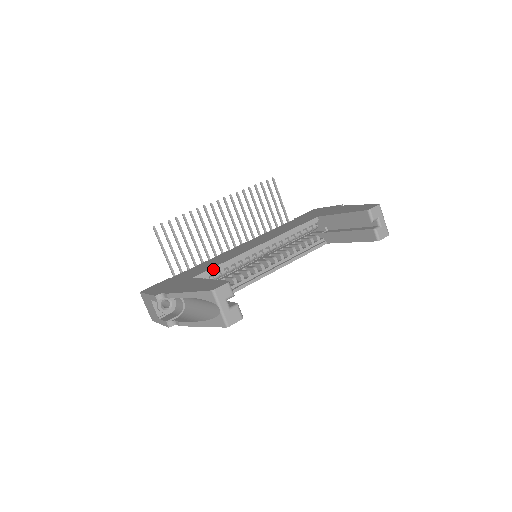
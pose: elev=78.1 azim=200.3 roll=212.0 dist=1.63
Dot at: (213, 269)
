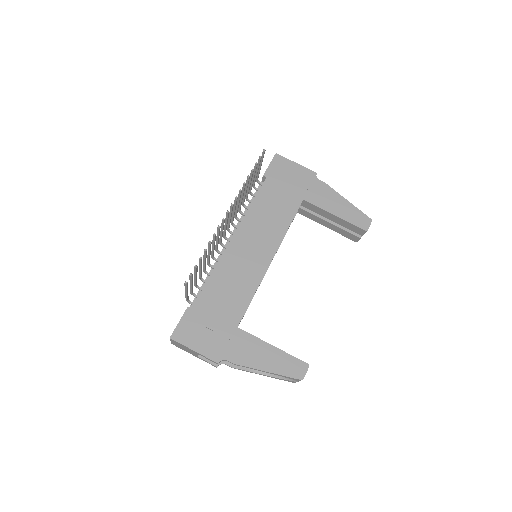
Dot at: occluded
